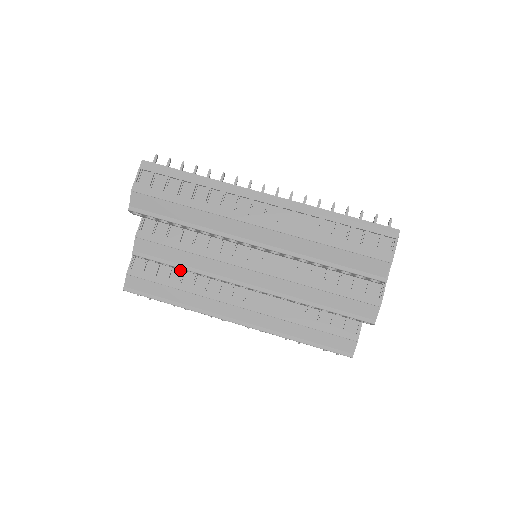
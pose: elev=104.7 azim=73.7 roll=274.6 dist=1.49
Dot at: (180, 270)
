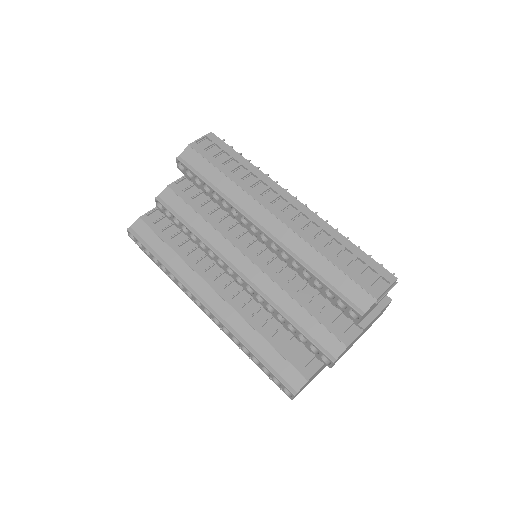
Dot at: (185, 237)
